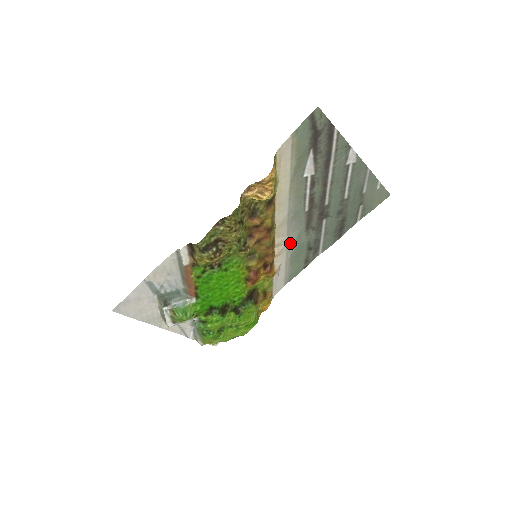
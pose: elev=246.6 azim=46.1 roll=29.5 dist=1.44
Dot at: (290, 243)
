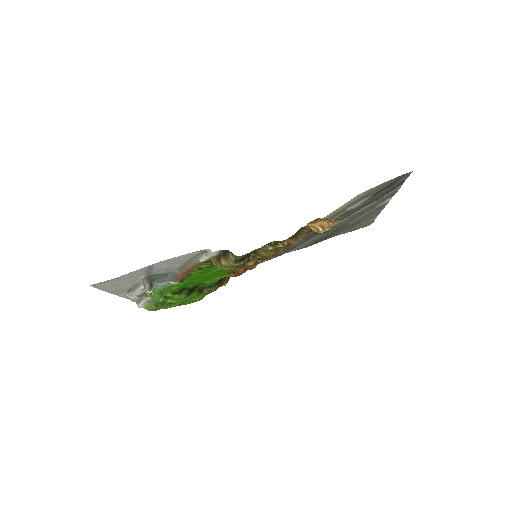
Dot at: occluded
